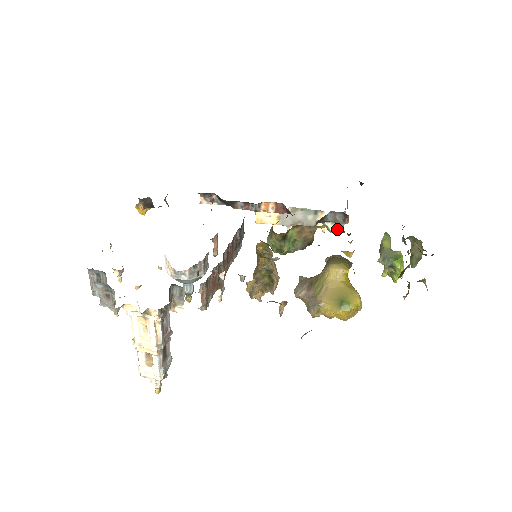
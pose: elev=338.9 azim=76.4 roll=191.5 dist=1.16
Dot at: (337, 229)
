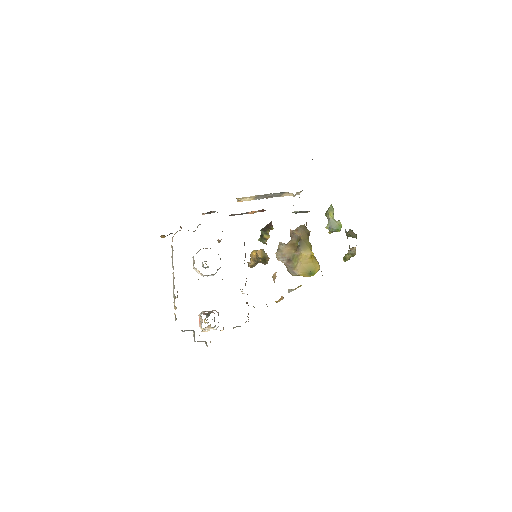
Dot at: (295, 195)
